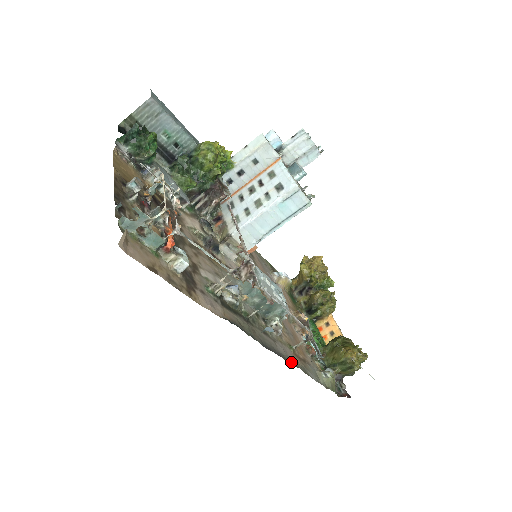
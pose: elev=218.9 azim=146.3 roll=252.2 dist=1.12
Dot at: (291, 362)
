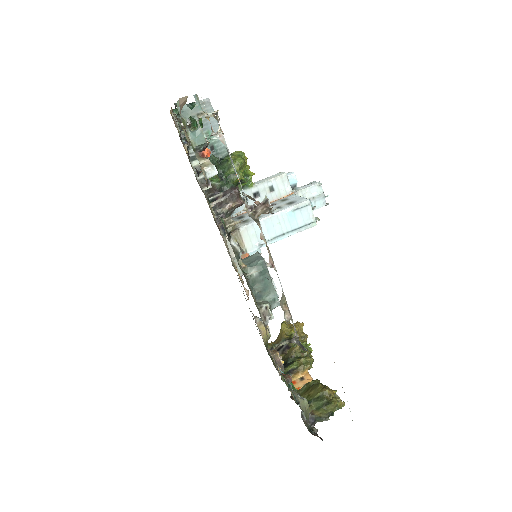
Dot at: occluded
